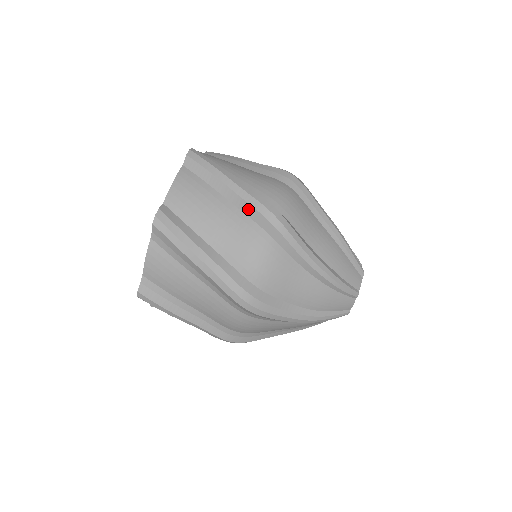
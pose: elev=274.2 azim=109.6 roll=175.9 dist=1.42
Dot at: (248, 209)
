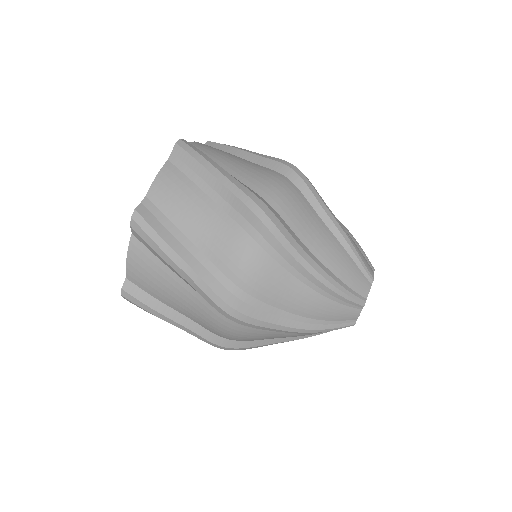
Dot at: (267, 162)
